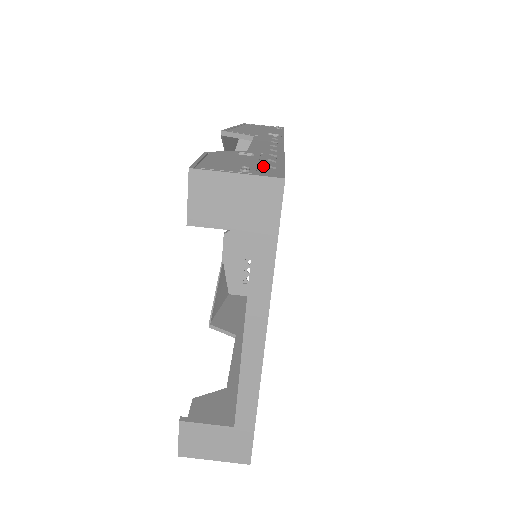
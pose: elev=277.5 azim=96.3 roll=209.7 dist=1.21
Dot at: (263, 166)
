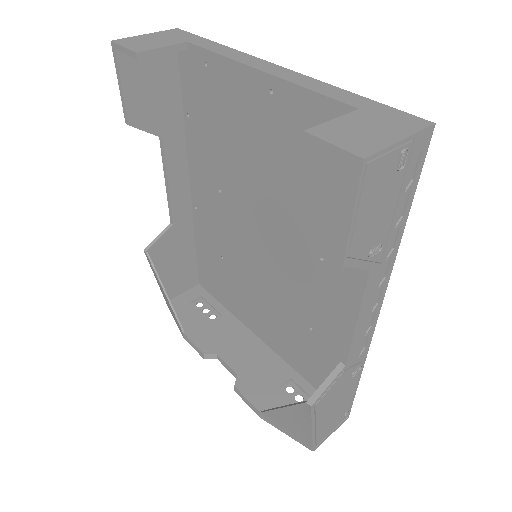
Dot at: (166, 70)
